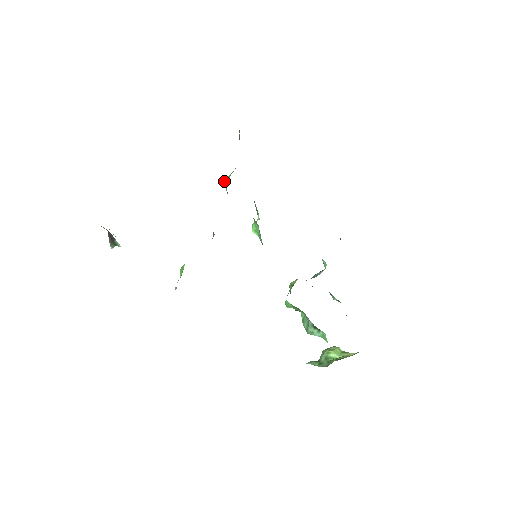
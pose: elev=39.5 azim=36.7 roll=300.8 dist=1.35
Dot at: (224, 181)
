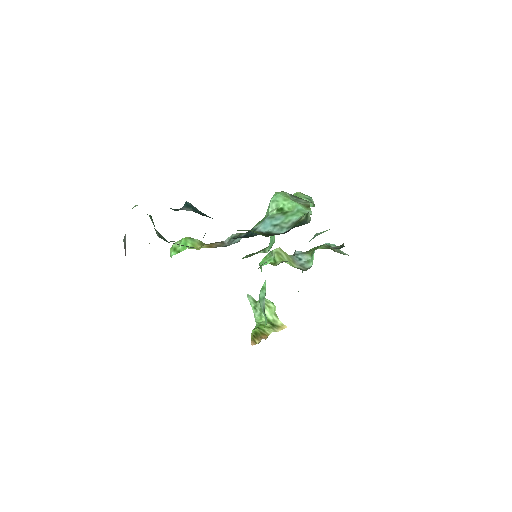
Dot at: (271, 200)
